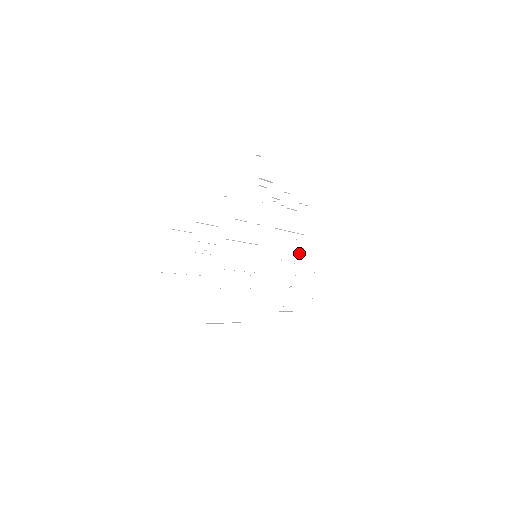
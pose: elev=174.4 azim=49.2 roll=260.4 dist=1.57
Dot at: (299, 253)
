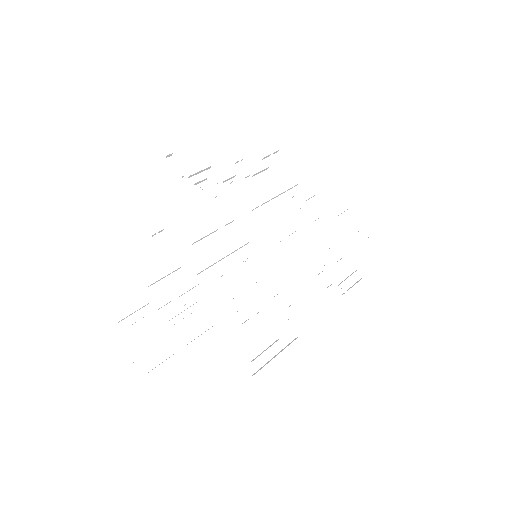
Dot at: (311, 206)
